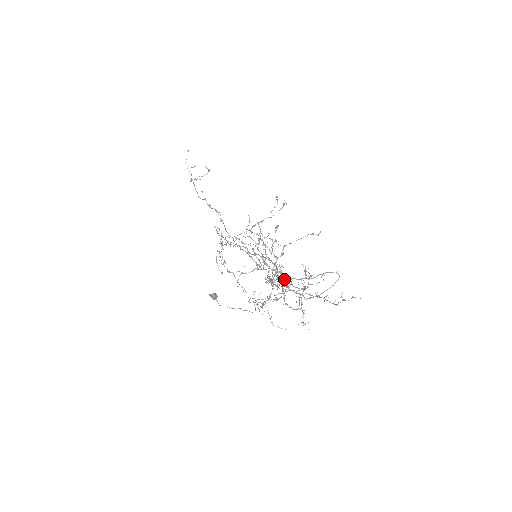
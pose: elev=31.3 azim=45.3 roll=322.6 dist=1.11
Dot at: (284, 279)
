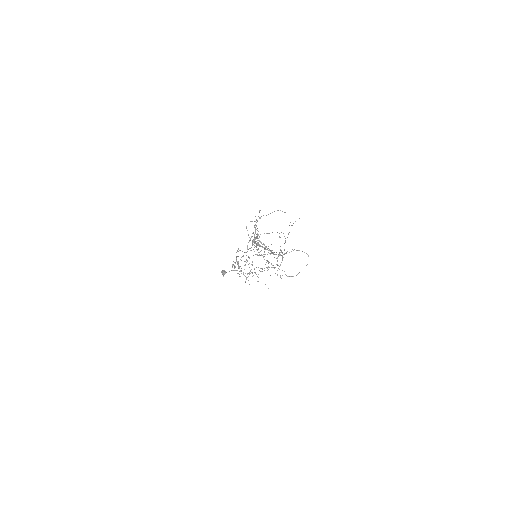
Dot at: occluded
